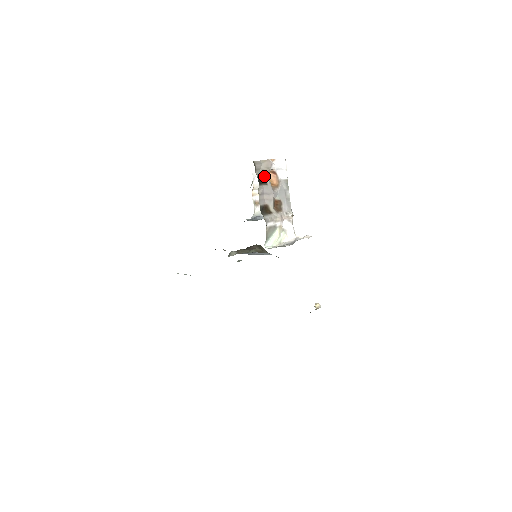
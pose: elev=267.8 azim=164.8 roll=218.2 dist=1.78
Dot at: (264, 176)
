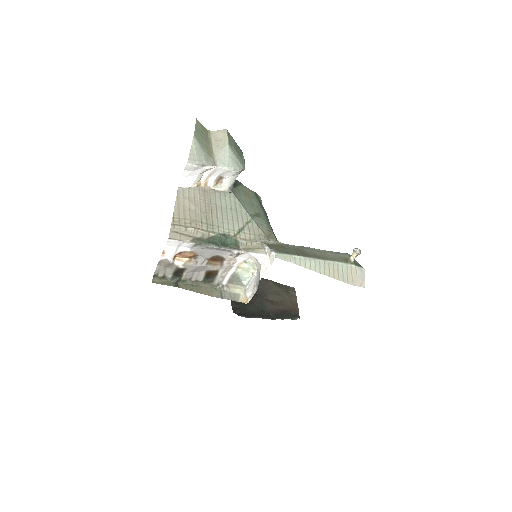
Dot at: (175, 268)
